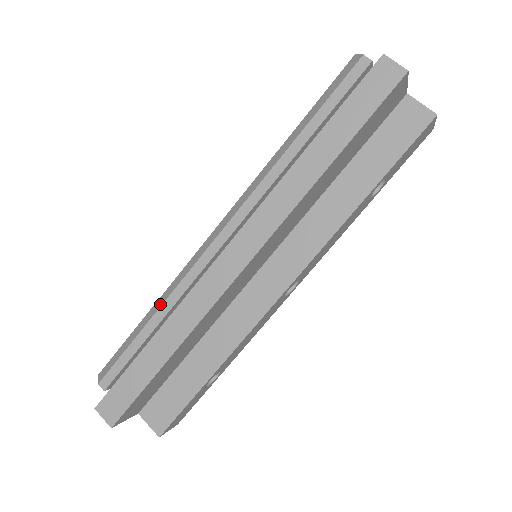
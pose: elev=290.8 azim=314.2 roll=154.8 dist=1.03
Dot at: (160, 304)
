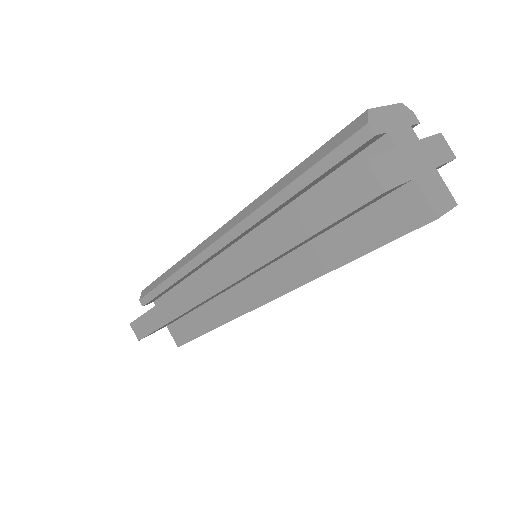
Dot at: (175, 270)
